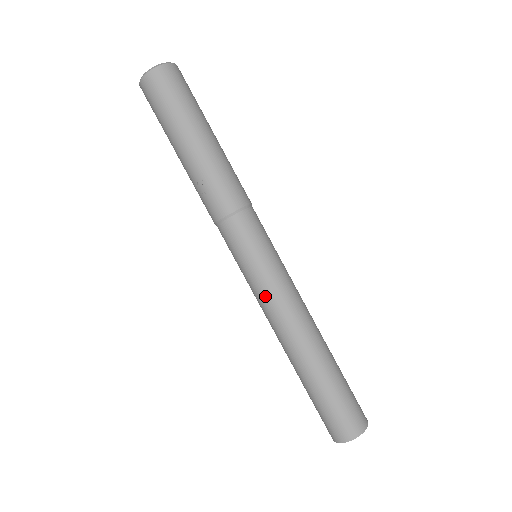
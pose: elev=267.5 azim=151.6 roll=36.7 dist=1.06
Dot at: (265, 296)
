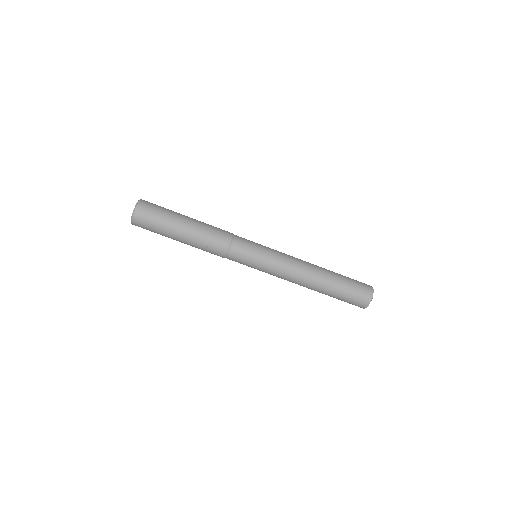
Dot at: (278, 269)
